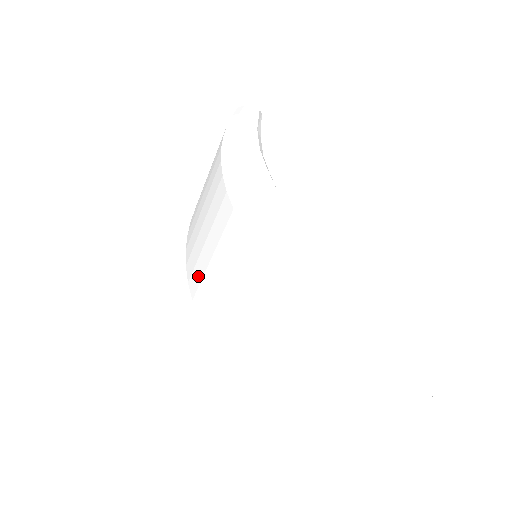
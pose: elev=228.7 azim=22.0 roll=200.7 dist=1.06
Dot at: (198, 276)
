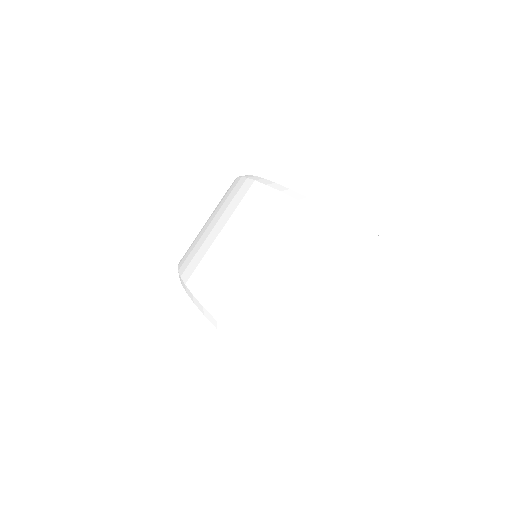
Dot at: (198, 259)
